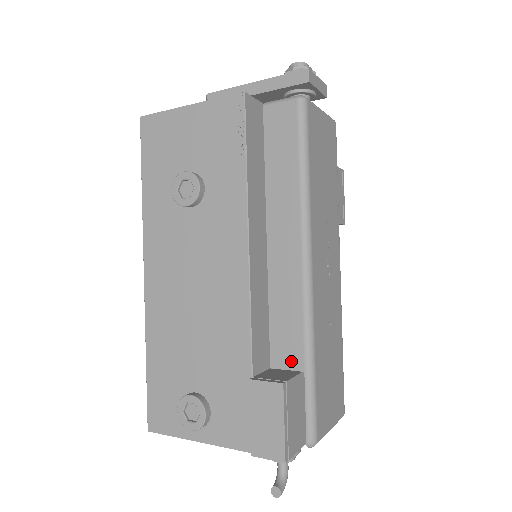
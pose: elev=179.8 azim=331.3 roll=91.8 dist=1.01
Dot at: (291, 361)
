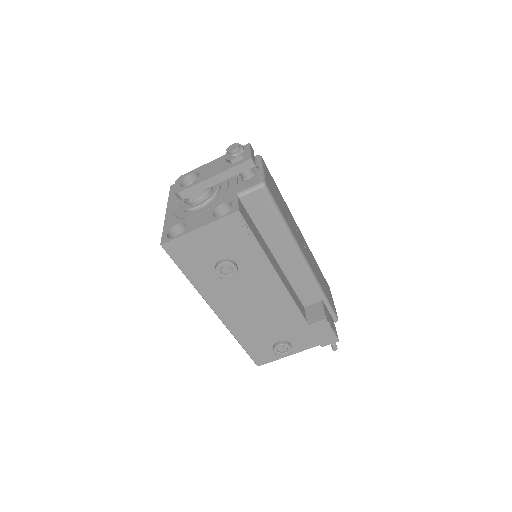
Dot at: (314, 300)
